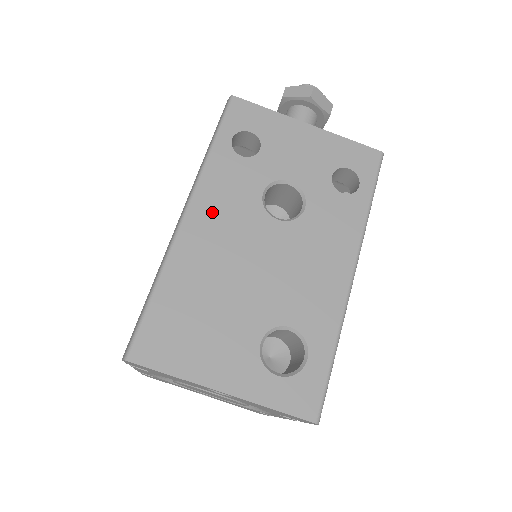
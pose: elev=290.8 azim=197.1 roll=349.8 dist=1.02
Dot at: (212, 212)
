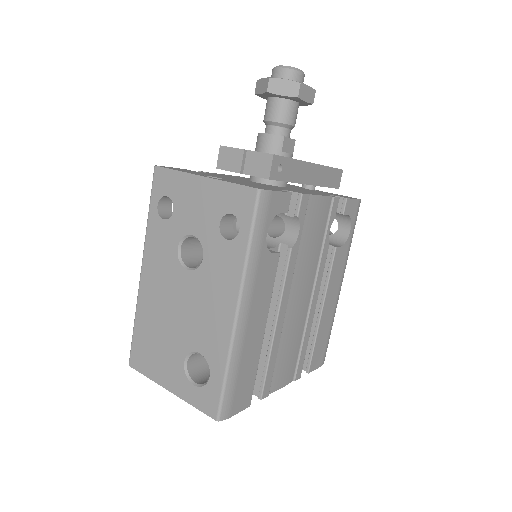
Dot at: (153, 268)
